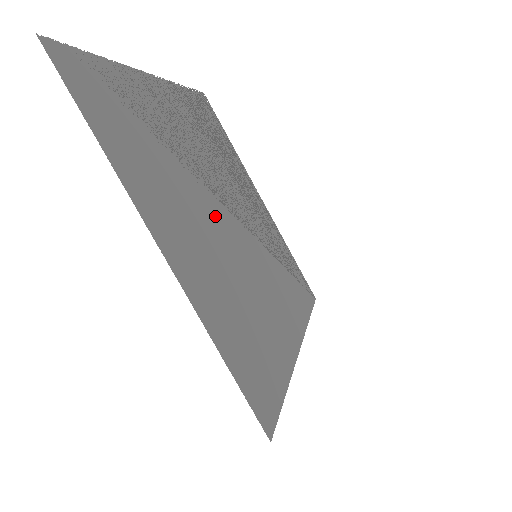
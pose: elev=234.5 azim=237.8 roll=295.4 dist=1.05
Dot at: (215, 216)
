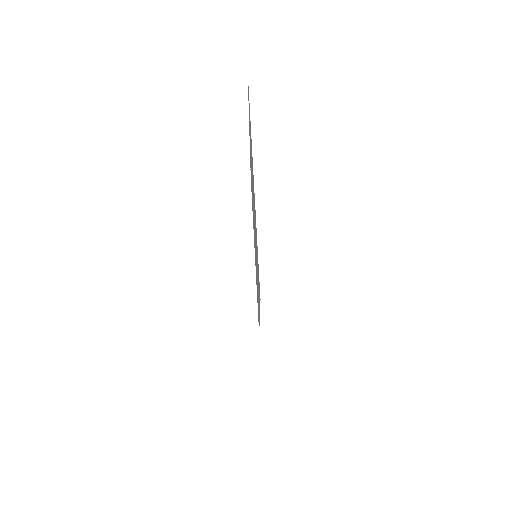
Dot at: occluded
